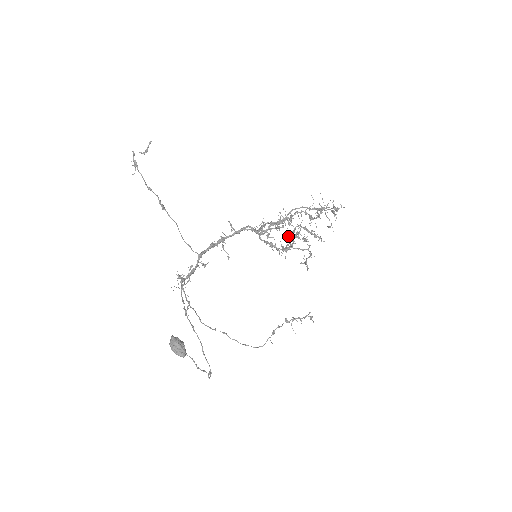
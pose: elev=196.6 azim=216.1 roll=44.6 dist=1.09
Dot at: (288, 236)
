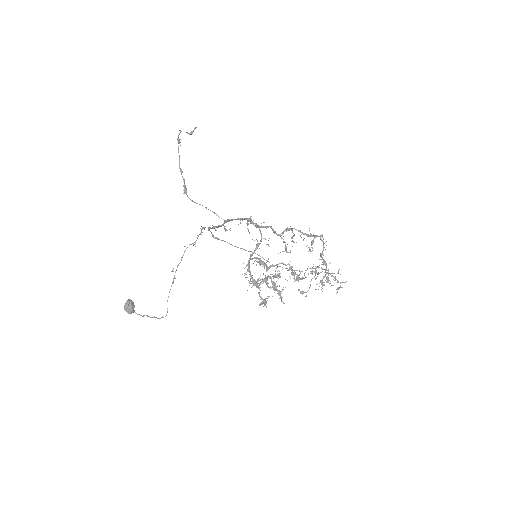
Dot at: (259, 278)
